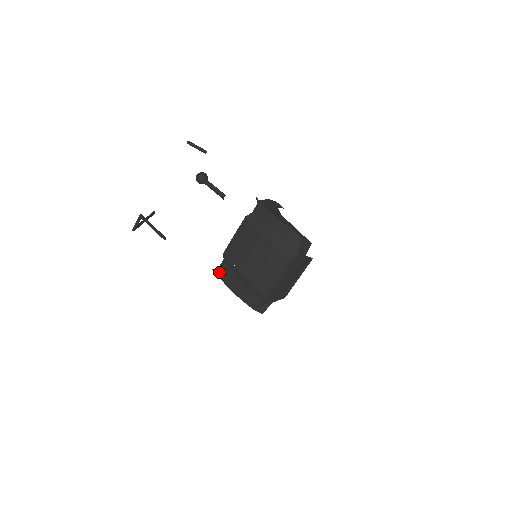
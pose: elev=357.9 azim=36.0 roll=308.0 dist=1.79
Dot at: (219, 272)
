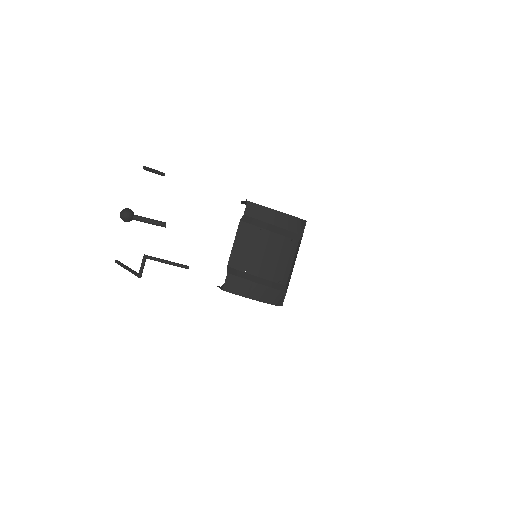
Dot at: (227, 287)
